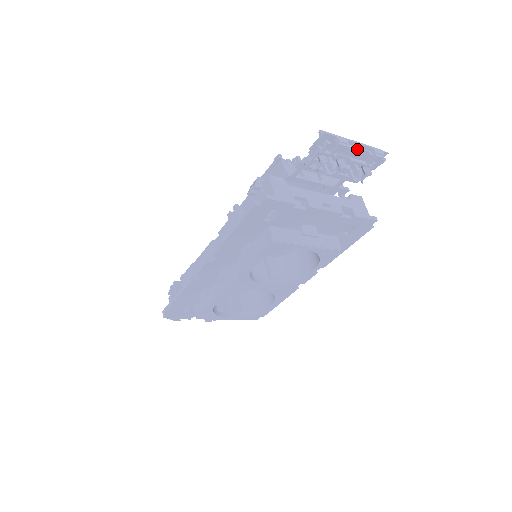
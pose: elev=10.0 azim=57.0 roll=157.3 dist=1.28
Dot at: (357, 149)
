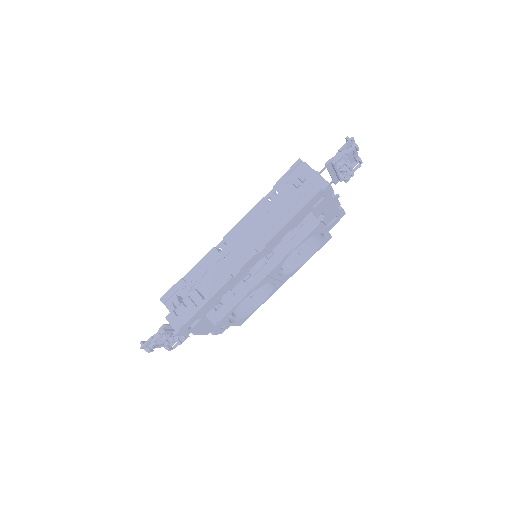
Dot at: (355, 154)
